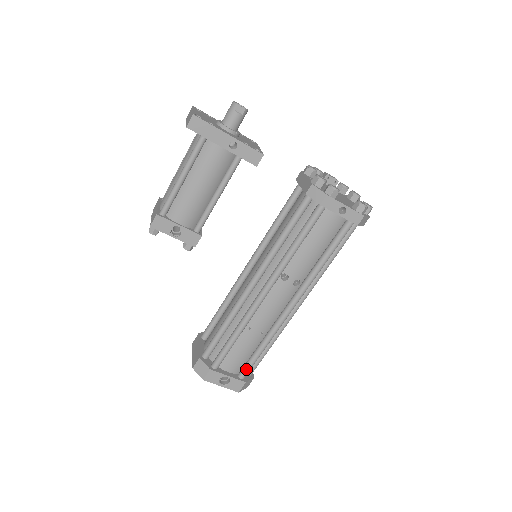
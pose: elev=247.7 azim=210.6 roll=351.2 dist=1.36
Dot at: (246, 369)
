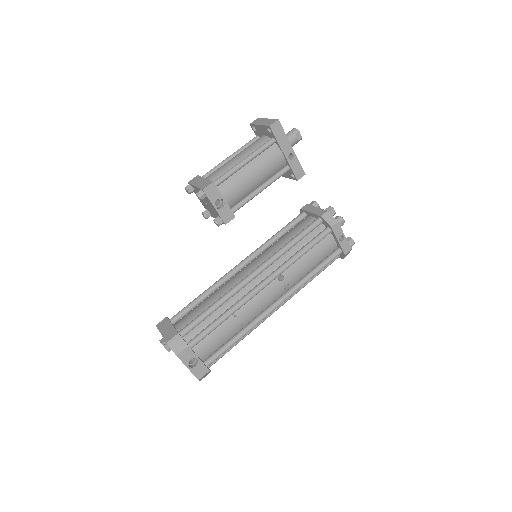
Dot at: (215, 357)
